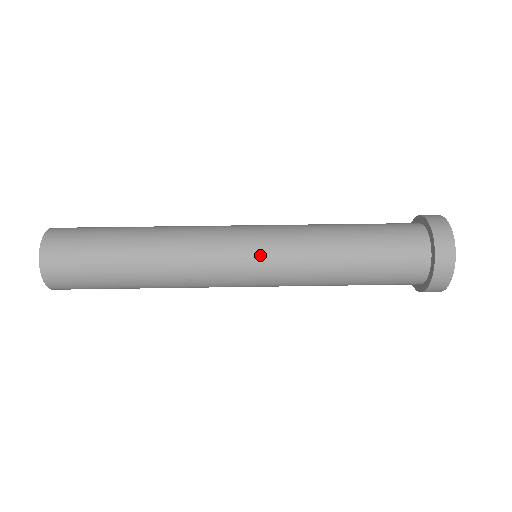
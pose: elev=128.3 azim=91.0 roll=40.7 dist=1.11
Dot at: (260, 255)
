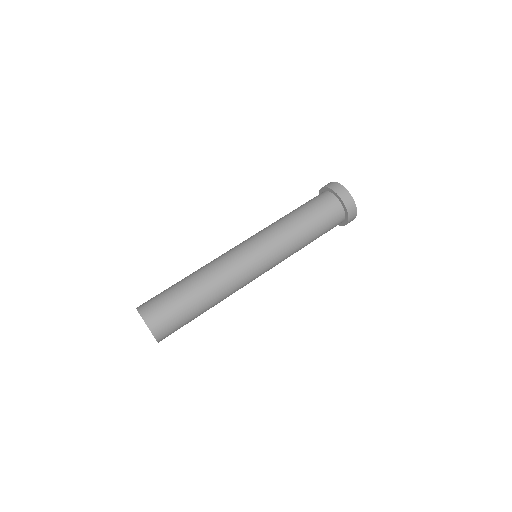
Dot at: (269, 266)
